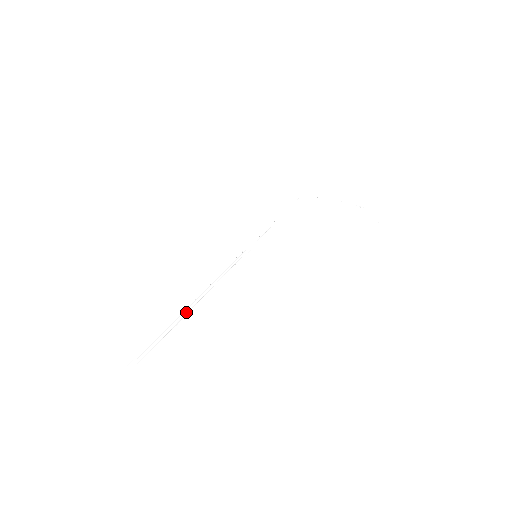
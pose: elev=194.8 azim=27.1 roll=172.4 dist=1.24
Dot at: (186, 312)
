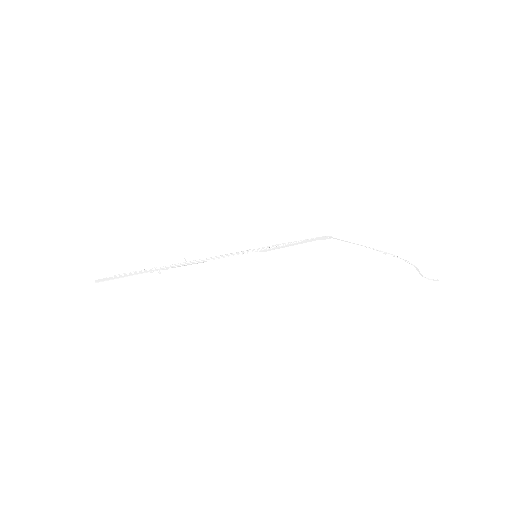
Dot at: (168, 268)
